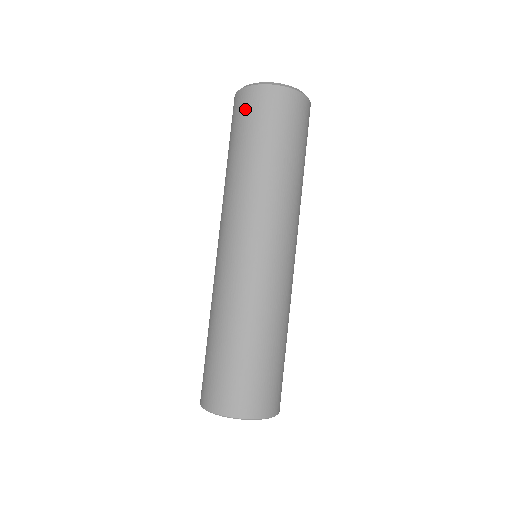
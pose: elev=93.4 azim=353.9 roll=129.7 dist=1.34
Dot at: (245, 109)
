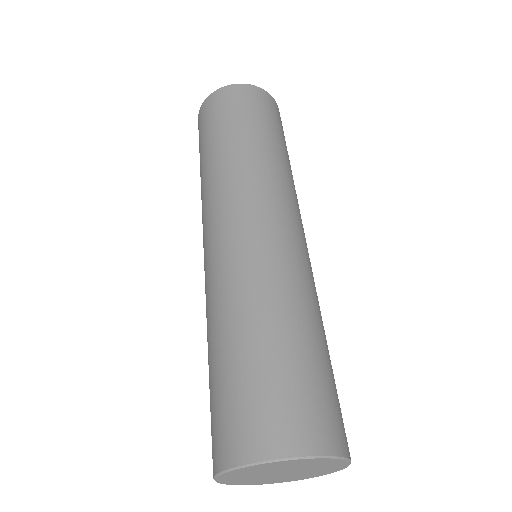
Dot at: (216, 106)
